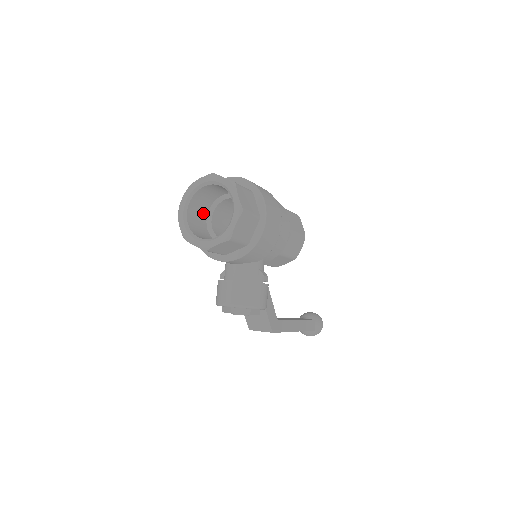
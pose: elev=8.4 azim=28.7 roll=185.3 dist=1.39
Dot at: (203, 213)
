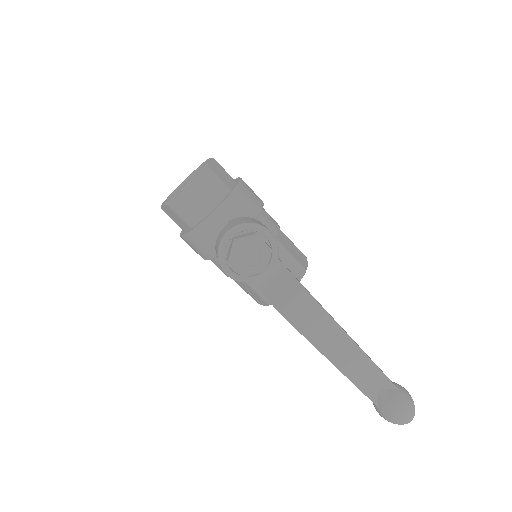
Dot at: occluded
